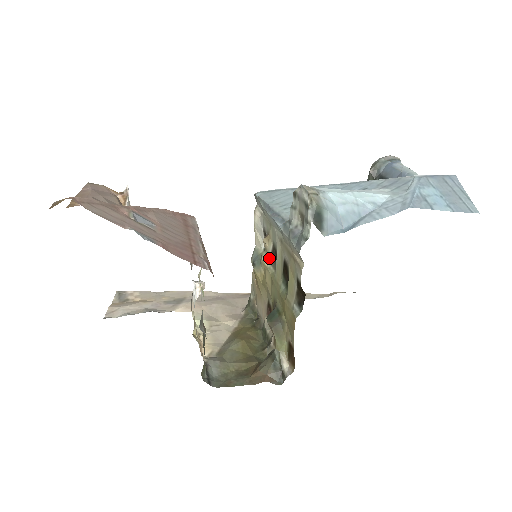
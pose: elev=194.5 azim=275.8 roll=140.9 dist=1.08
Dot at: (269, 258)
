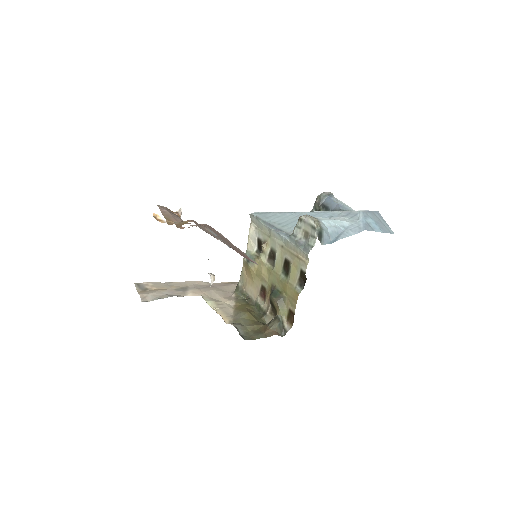
Dot at: (266, 257)
